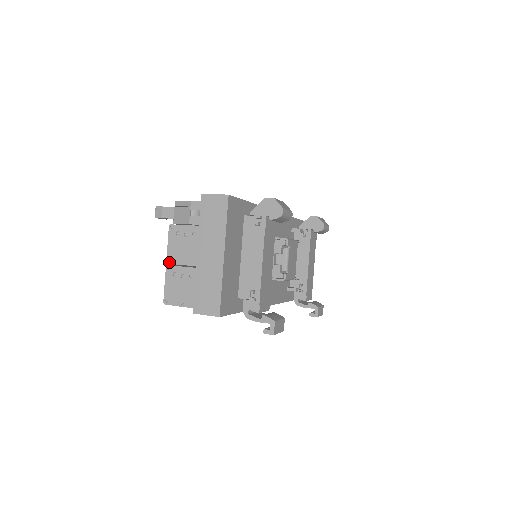
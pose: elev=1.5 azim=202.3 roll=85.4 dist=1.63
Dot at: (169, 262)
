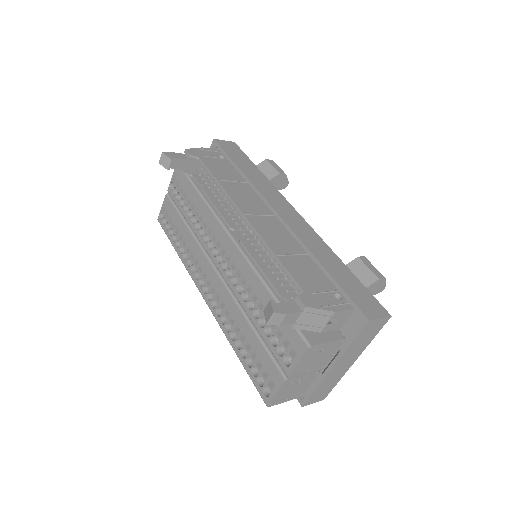
Dot at: (291, 376)
